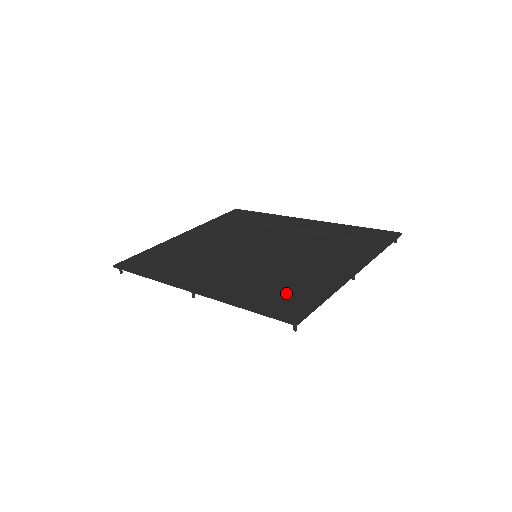
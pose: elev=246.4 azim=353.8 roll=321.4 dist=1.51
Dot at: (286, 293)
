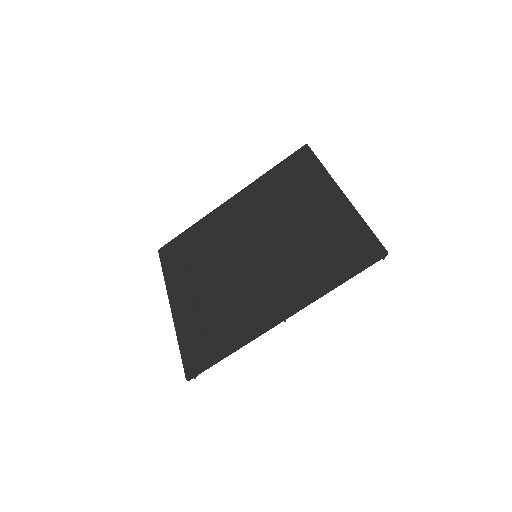
Dot at: (340, 248)
